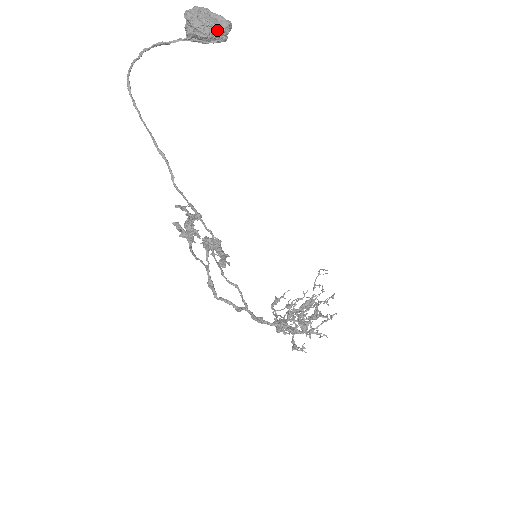
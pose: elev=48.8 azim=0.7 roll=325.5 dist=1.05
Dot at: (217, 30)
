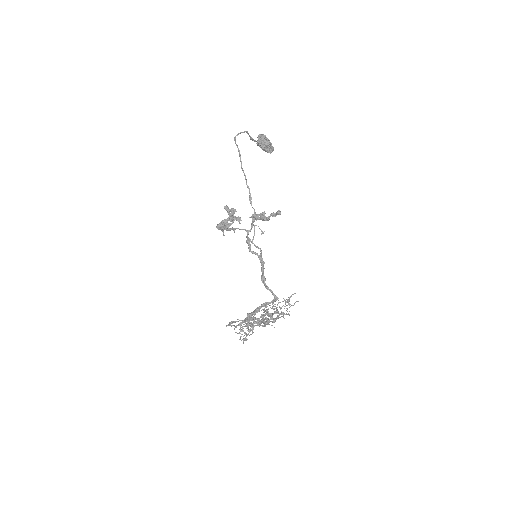
Dot at: (271, 146)
